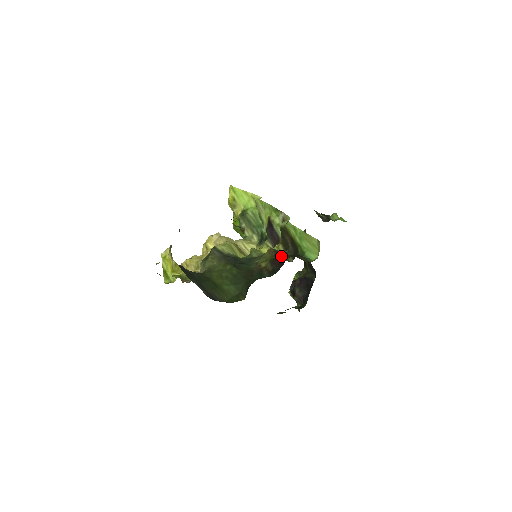
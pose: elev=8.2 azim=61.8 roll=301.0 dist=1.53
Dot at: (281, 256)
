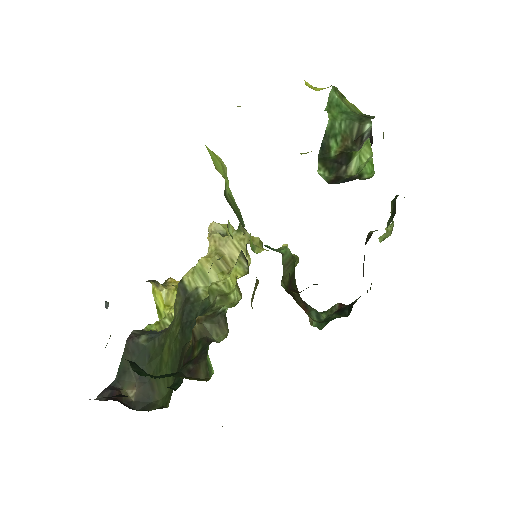
Dot at: (194, 347)
